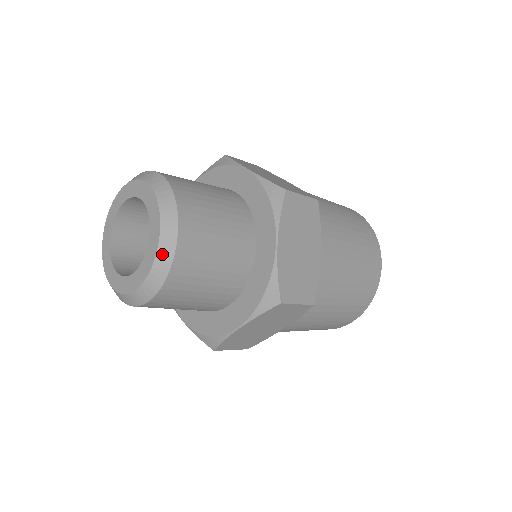
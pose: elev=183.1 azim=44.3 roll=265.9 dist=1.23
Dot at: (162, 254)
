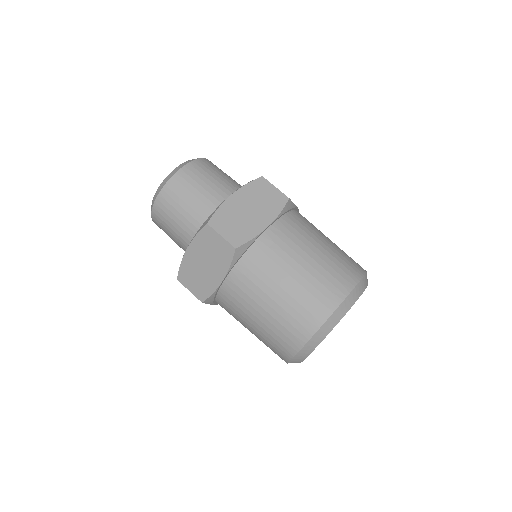
Dot at: (169, 175)
